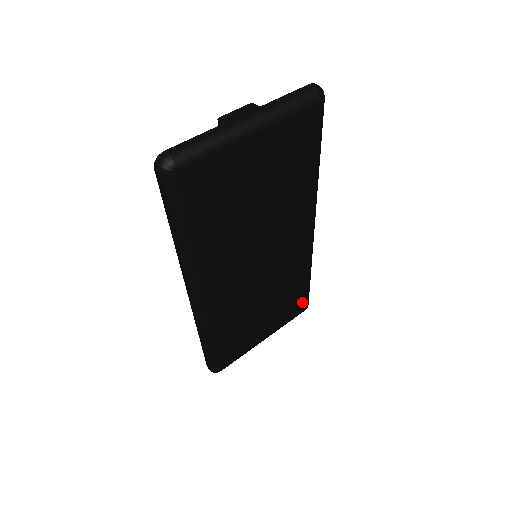
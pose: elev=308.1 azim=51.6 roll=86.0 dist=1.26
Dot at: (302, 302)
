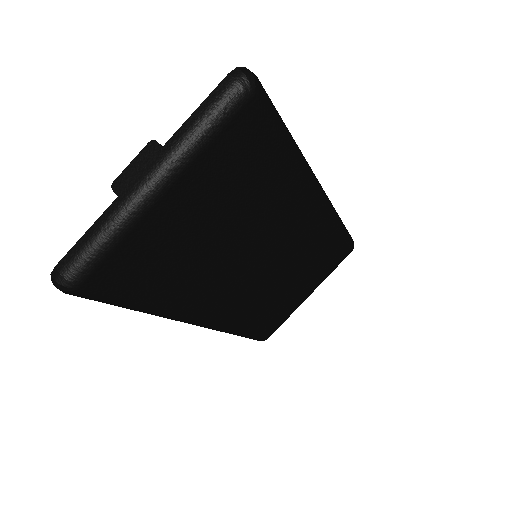
Dot at: (343, 250)
